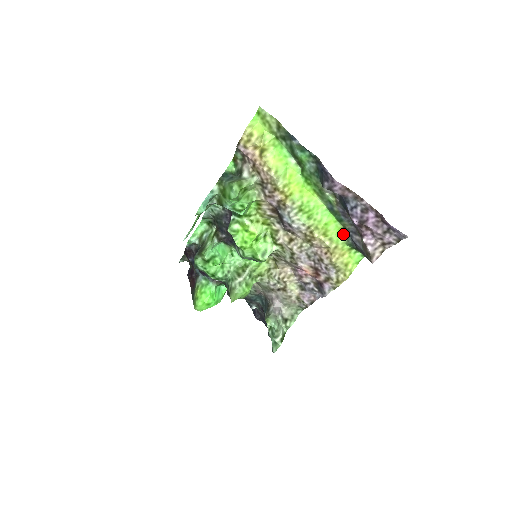
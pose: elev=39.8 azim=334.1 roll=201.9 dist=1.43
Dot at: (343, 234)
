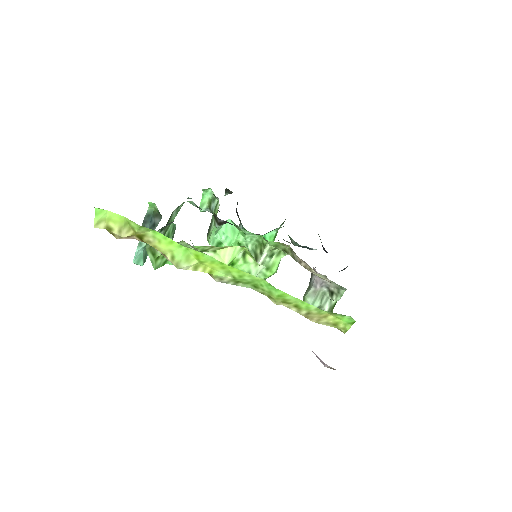
Dot at: (310, 305)
